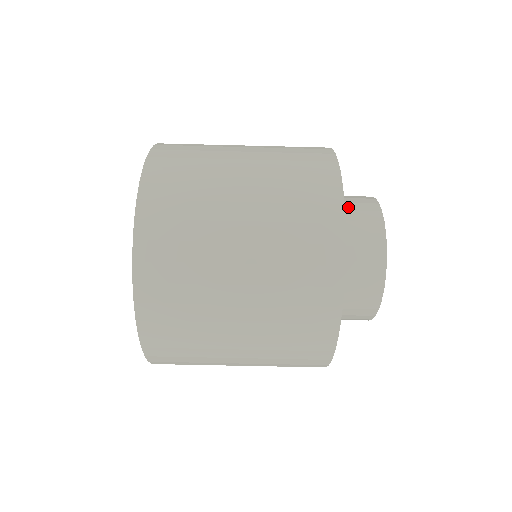
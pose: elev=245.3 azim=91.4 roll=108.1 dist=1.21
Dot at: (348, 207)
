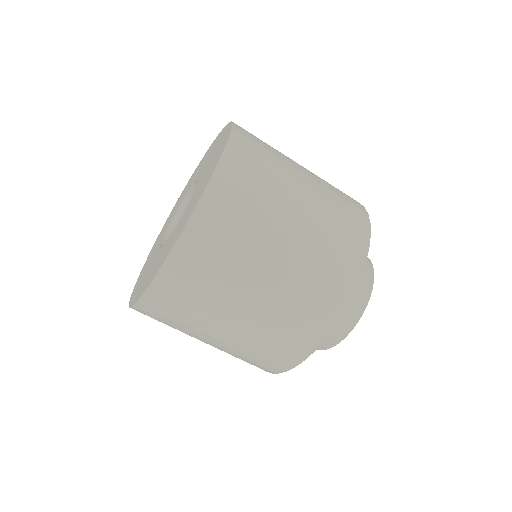
Dot at: occluded
